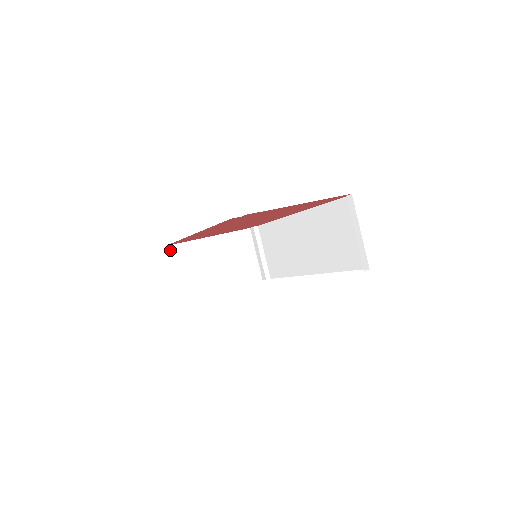
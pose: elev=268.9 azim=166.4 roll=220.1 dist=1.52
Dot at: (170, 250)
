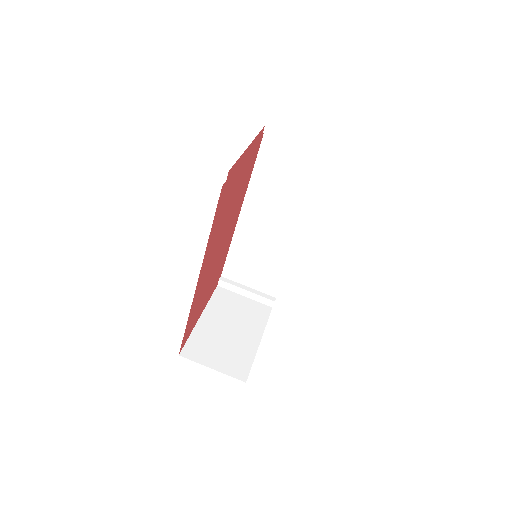
Dot at: (186, 354)
